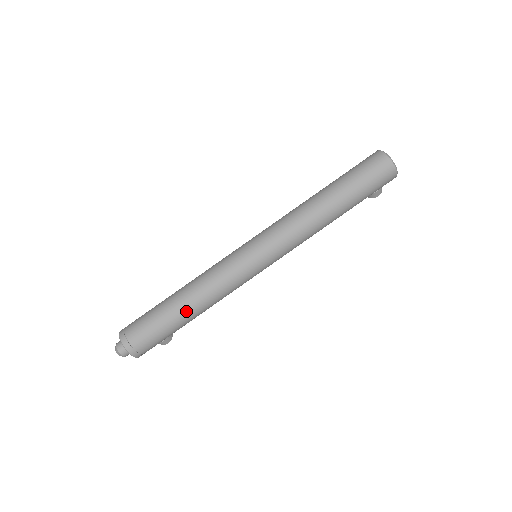
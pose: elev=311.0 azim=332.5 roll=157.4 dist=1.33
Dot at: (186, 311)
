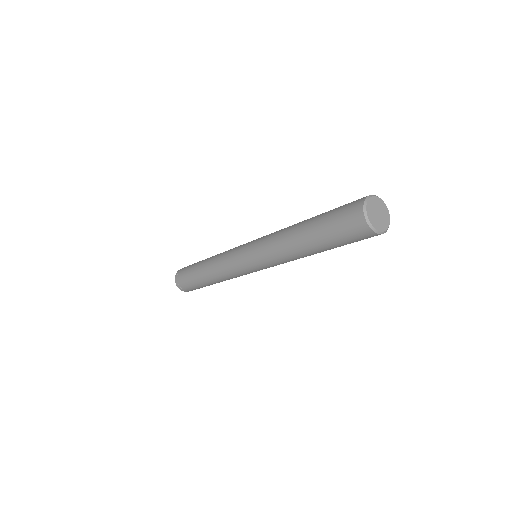
Dot at: (207, 281)
